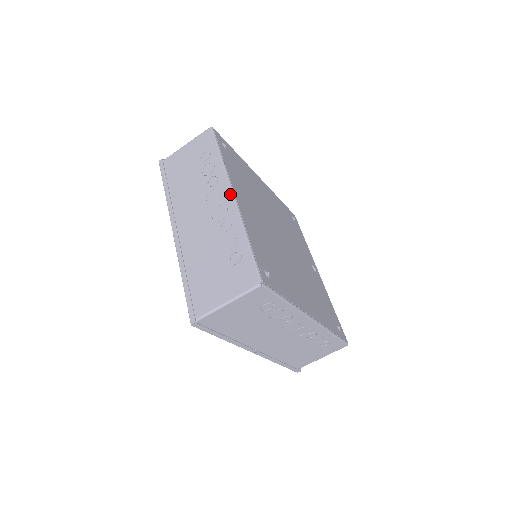
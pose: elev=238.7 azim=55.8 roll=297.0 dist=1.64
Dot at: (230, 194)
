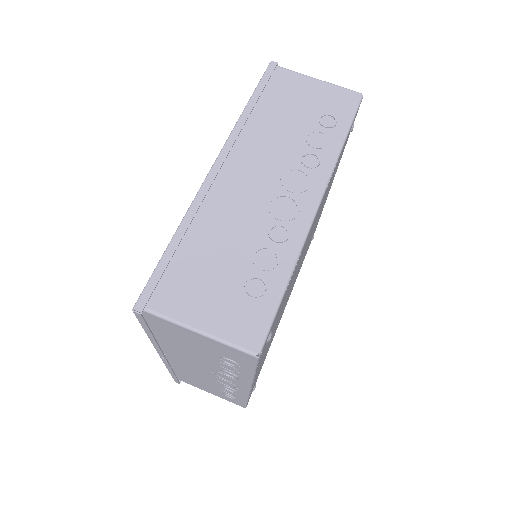
Dot at: (316, 201)
